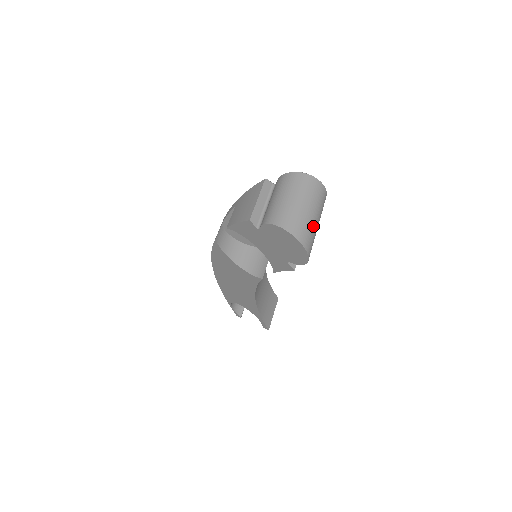
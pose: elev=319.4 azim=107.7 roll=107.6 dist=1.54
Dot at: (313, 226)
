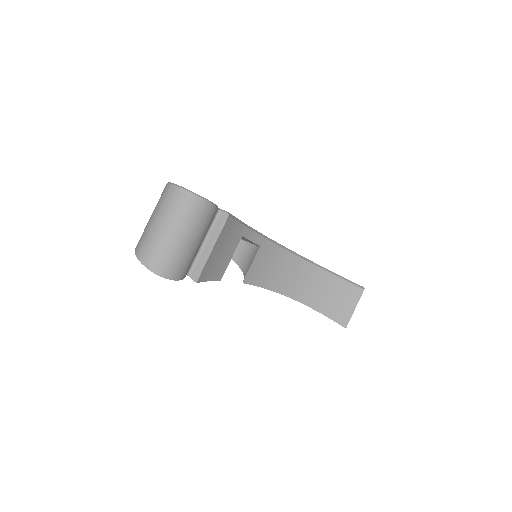
Dot at: (164, 241)
